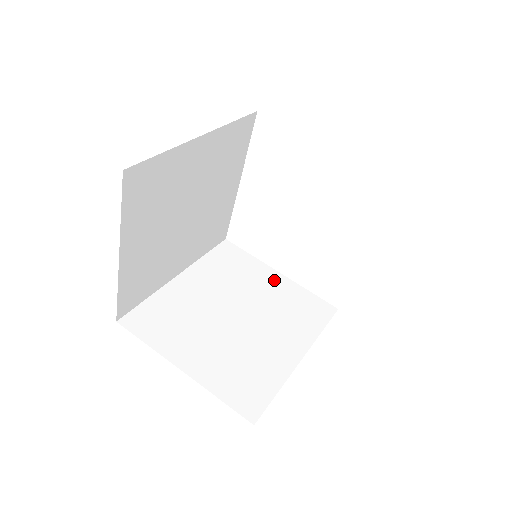
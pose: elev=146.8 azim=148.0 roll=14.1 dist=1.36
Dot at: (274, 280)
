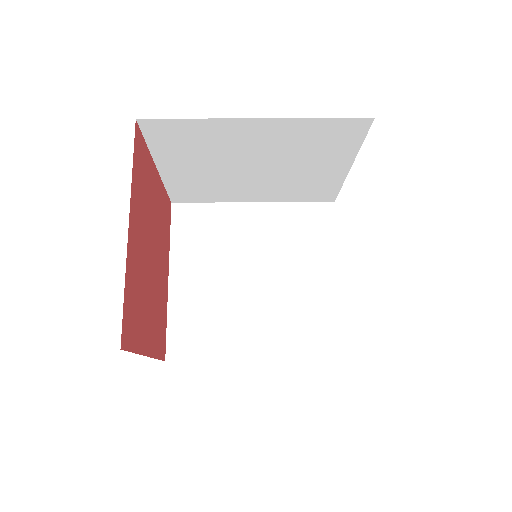
Dot at: occluded
